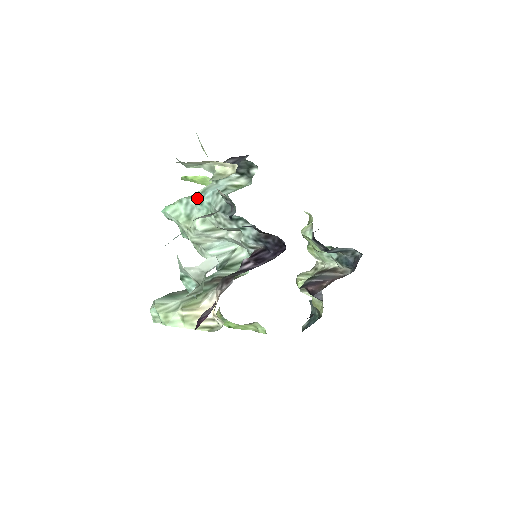
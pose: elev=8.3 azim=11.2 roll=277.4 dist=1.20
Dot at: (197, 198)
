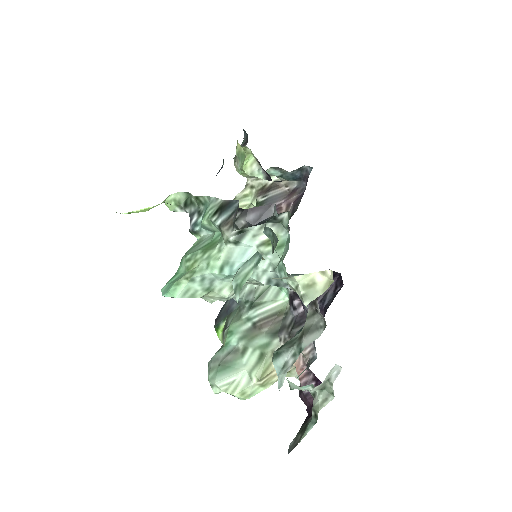
Dot at: (220, 273)
